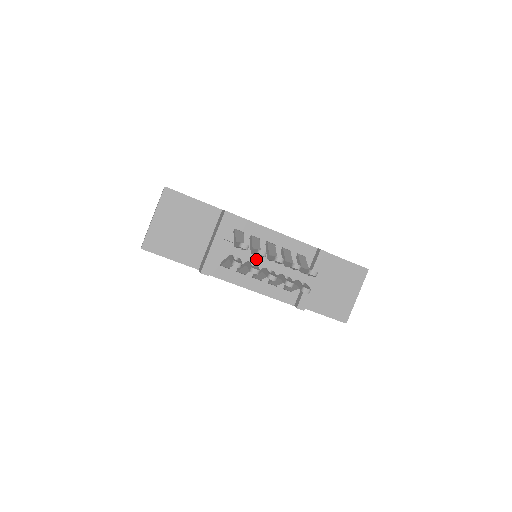
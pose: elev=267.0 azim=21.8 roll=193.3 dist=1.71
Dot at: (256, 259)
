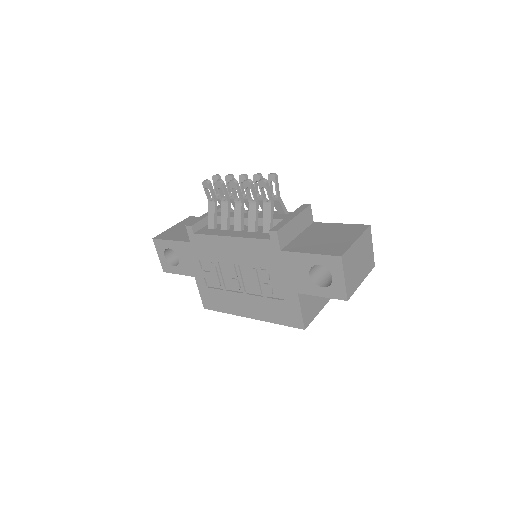
Dot at: occluded
